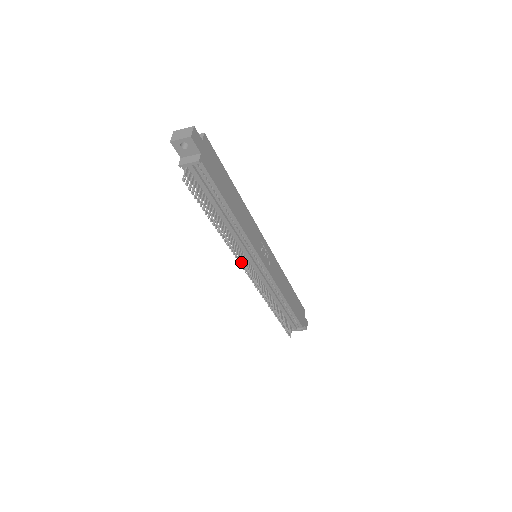
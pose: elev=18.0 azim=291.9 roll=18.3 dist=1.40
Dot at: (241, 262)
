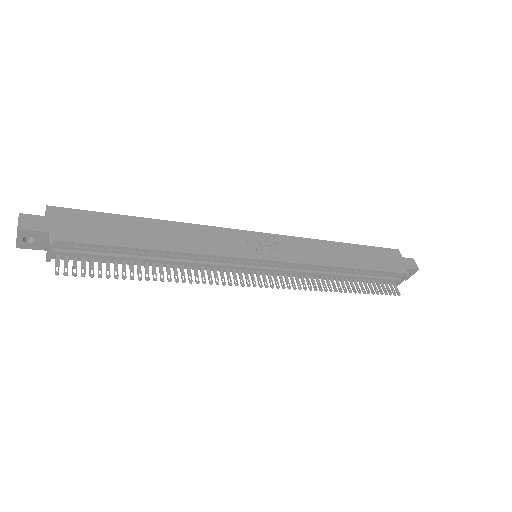
Dot at: occluded
